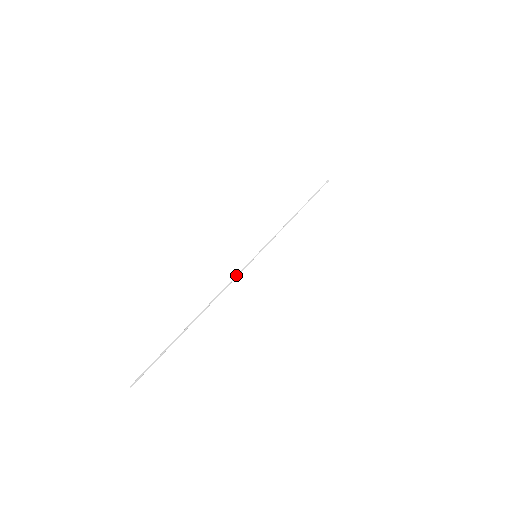
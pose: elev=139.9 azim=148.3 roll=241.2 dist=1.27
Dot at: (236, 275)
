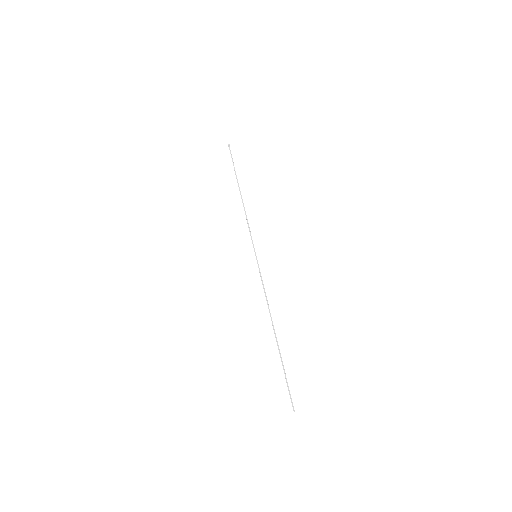
Dot at: occluded
